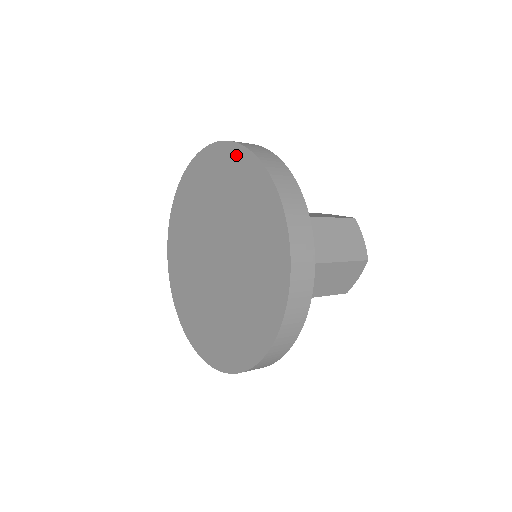
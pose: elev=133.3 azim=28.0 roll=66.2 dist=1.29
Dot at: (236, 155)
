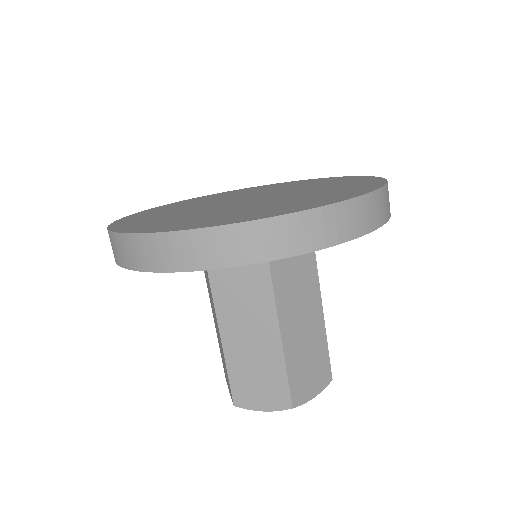
Dot at: (370, 179)
